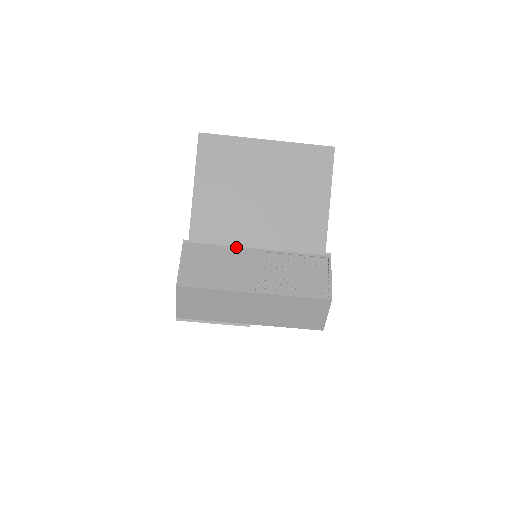
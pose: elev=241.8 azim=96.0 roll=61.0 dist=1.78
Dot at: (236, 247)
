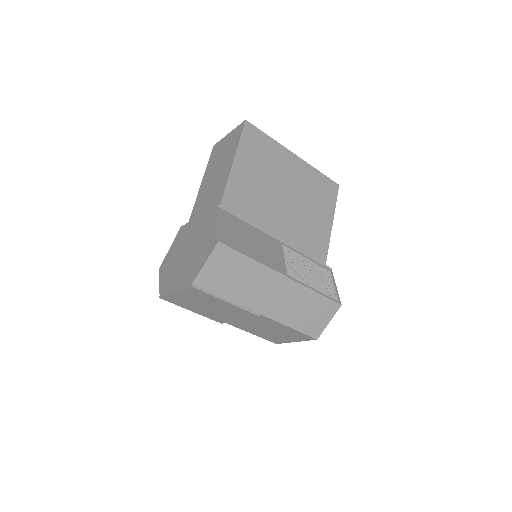
Dot at: (263, 232)
